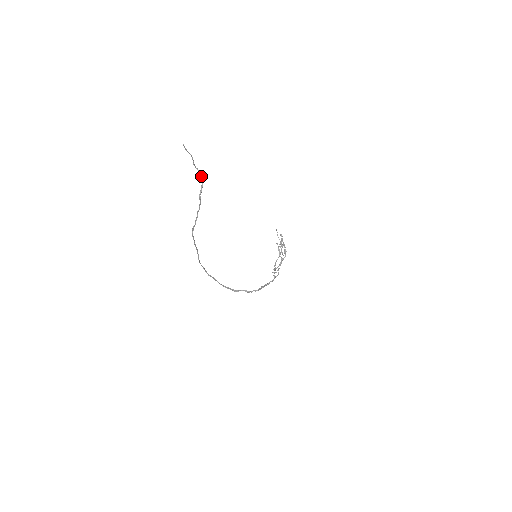
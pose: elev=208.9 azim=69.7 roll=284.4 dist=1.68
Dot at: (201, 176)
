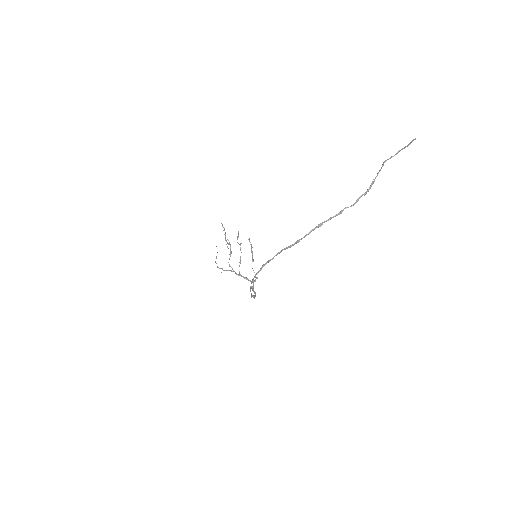
Dot at: occluded
